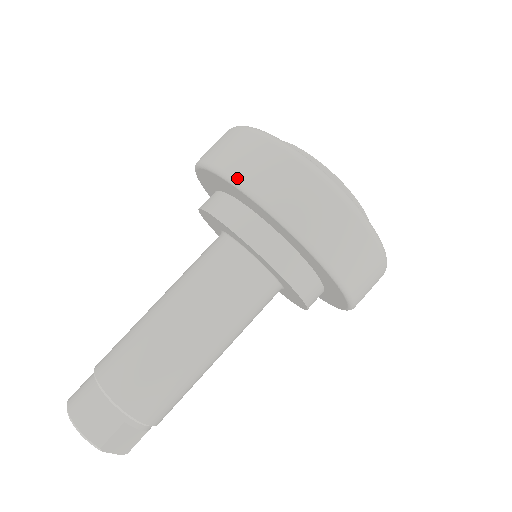
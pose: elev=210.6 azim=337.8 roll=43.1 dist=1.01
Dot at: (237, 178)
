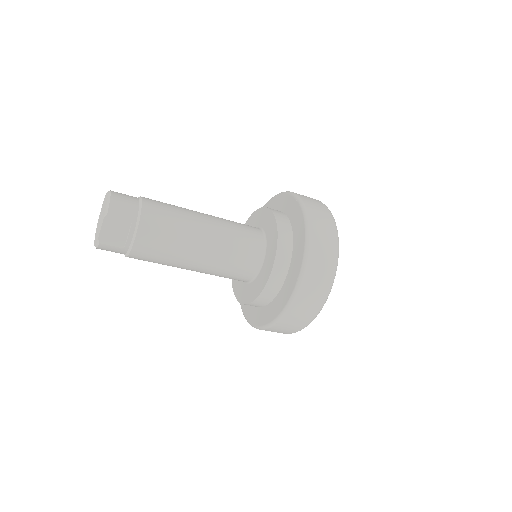
Dot at: (301, 197)
